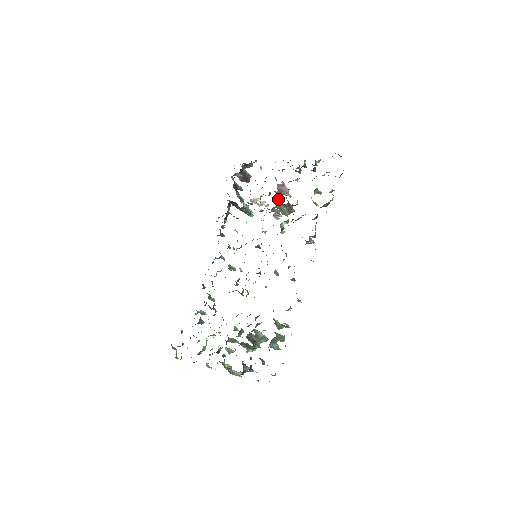
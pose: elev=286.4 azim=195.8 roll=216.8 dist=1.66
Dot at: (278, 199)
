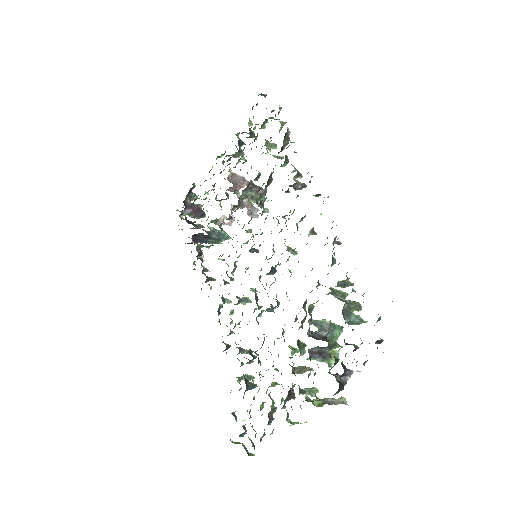
Dot at: occluded
